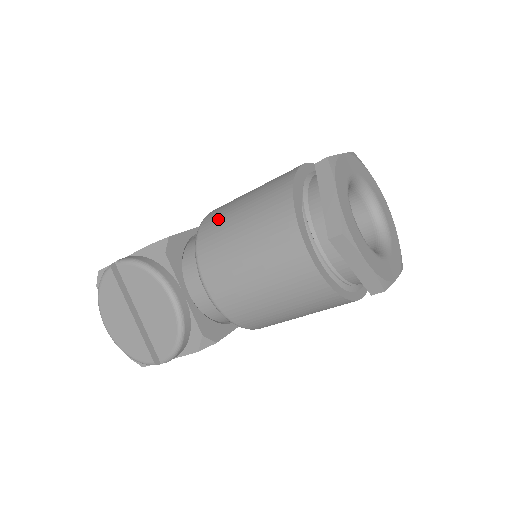
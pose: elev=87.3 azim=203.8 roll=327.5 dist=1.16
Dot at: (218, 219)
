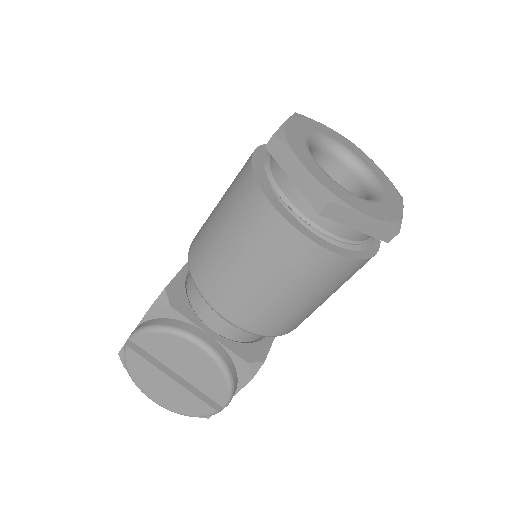
Dot at: (202, 248)
